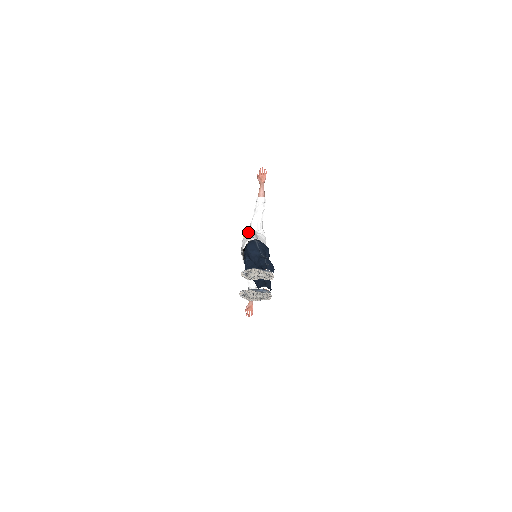
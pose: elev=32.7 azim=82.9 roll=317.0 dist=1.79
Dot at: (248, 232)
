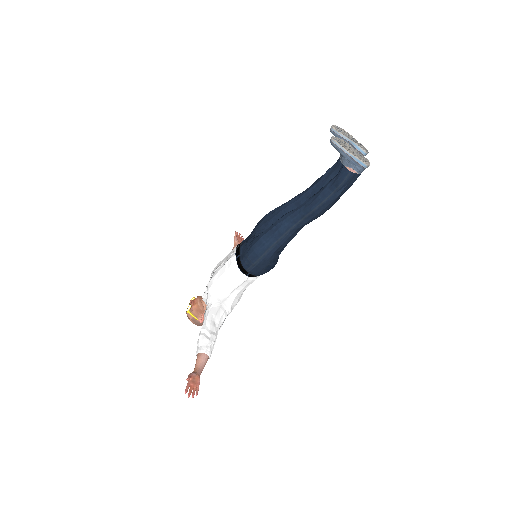
Dot at: occluded
